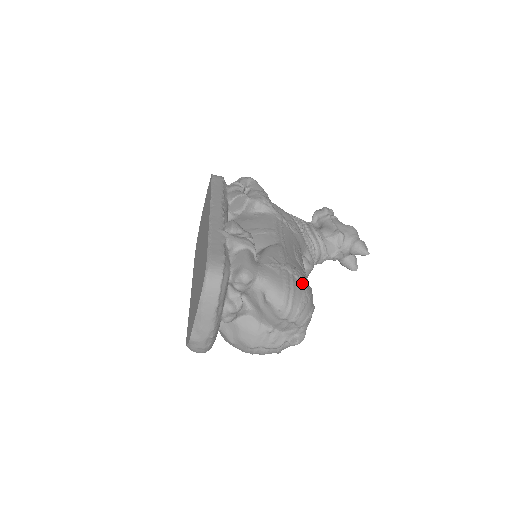
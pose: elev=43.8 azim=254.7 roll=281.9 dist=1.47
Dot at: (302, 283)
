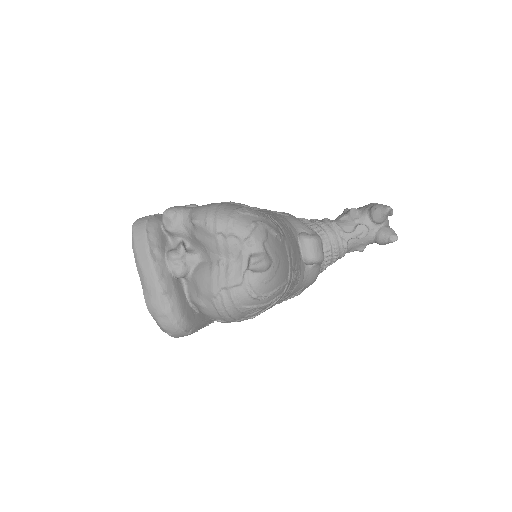
Dot at: (243, 206)
